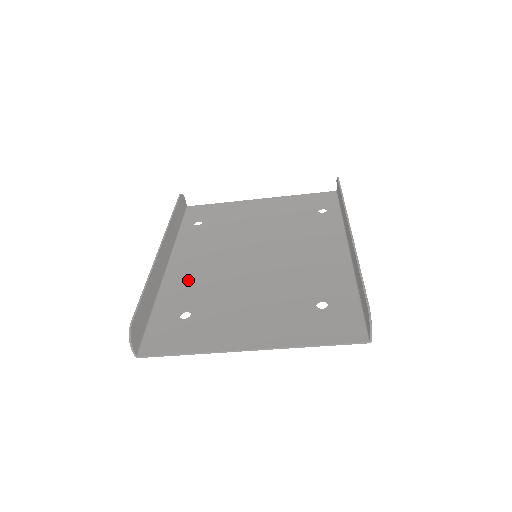
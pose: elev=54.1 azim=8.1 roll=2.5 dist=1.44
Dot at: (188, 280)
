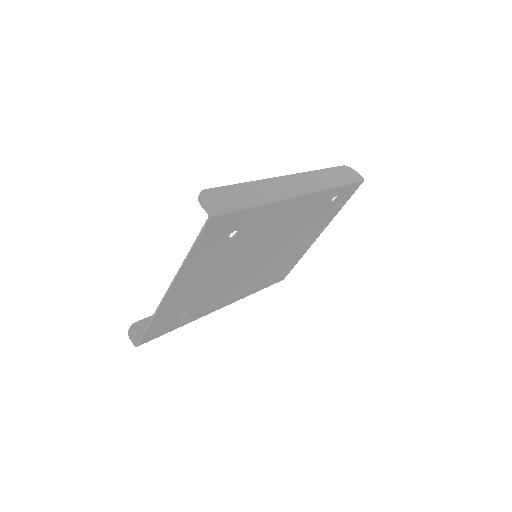
Dot at: (214, 301)
